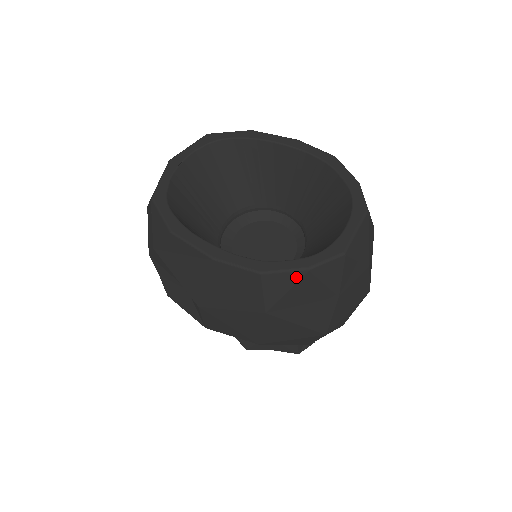
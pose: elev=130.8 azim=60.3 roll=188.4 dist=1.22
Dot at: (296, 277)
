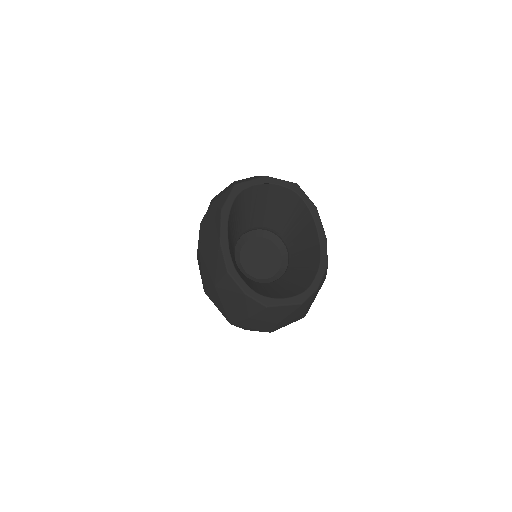
Dot at: (238, 290)
